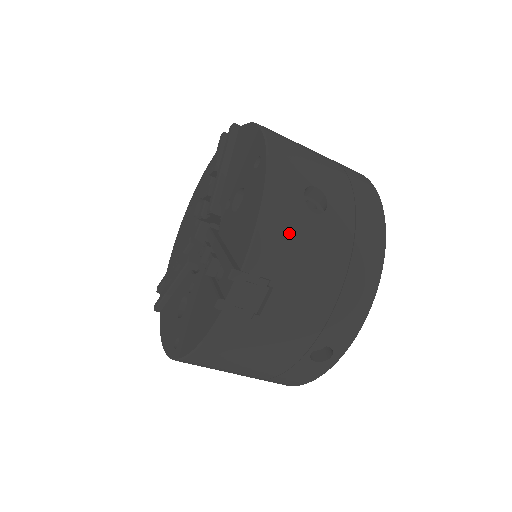
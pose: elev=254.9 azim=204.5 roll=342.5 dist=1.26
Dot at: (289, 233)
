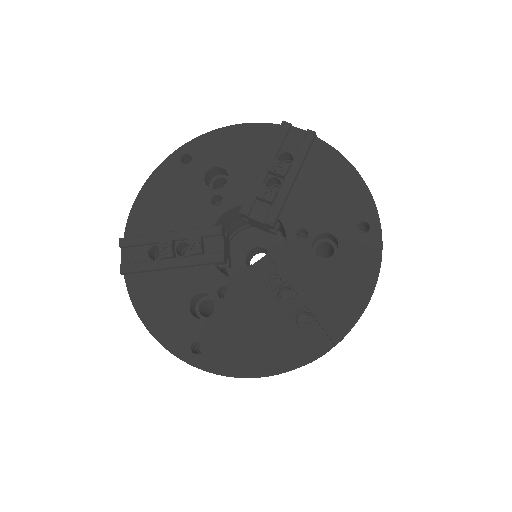
Dot at: occluded
